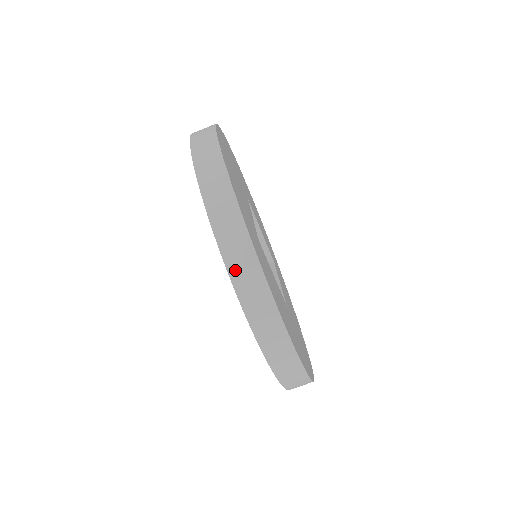
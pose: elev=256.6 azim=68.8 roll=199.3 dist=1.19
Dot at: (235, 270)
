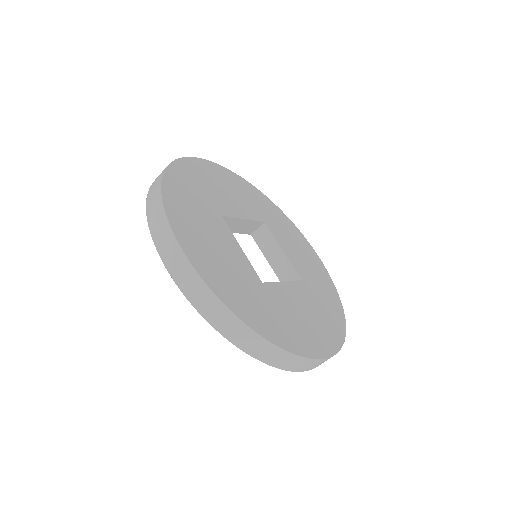
Dot at: (275, 363)
